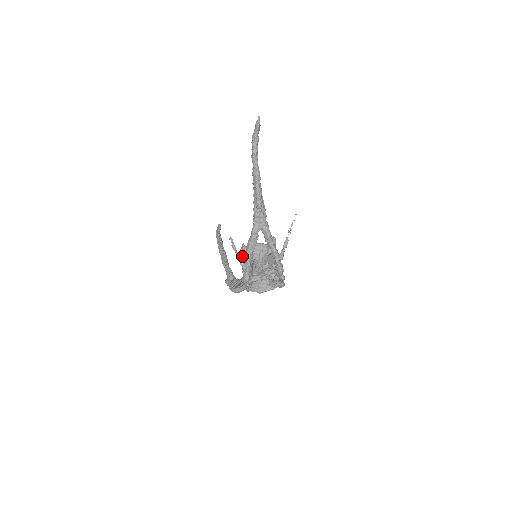
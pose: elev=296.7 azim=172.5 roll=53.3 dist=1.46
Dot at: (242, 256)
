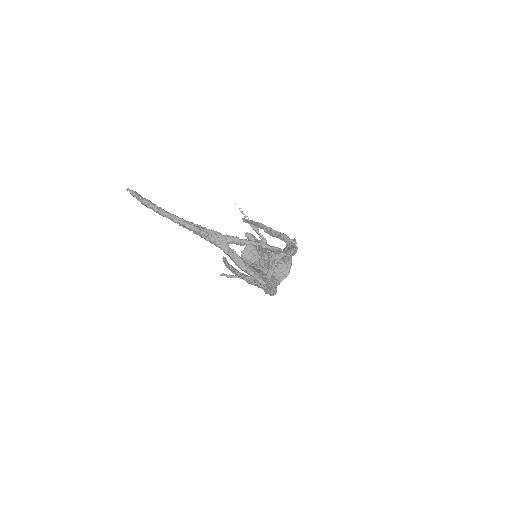
Dot at: occluded
